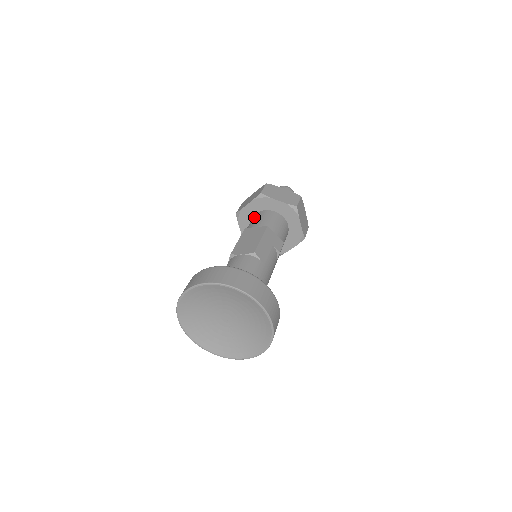
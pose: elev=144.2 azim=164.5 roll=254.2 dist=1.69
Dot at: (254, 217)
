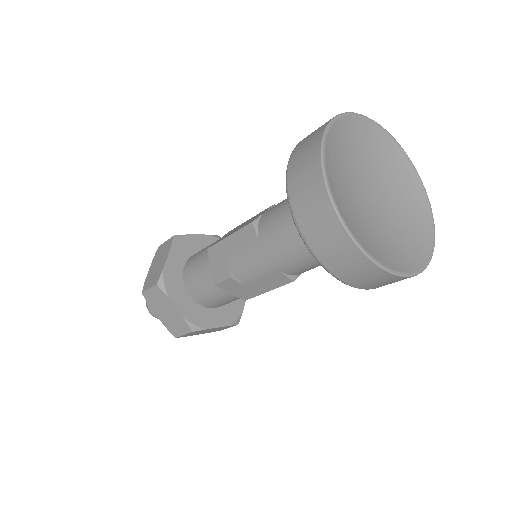
Dot at: (190, 262)
